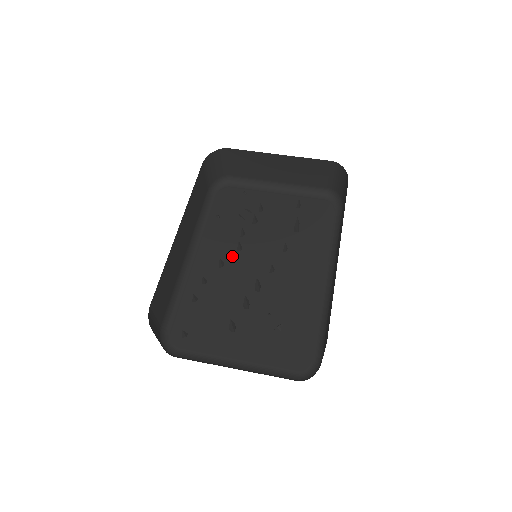
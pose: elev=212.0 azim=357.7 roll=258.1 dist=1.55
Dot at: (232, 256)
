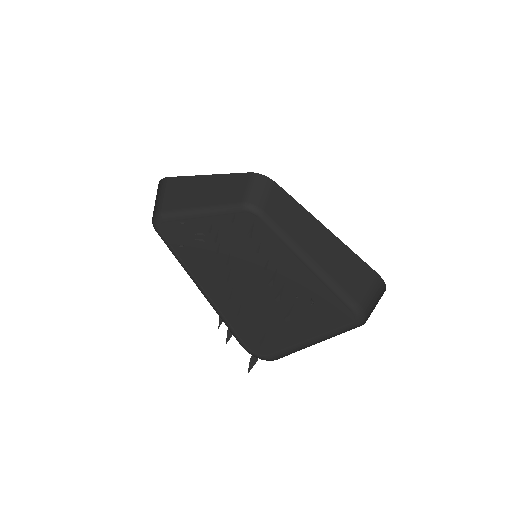
Dot at: (226, 270)
